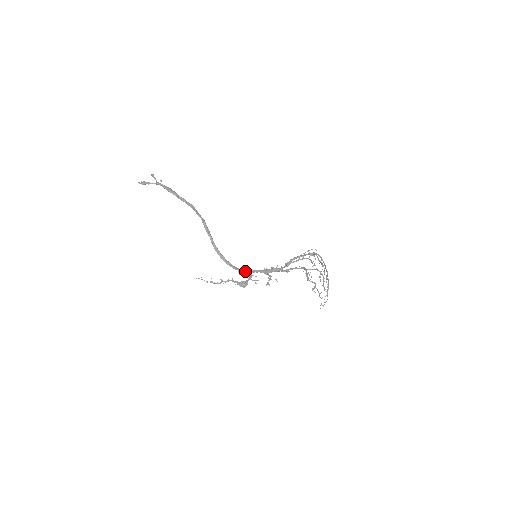
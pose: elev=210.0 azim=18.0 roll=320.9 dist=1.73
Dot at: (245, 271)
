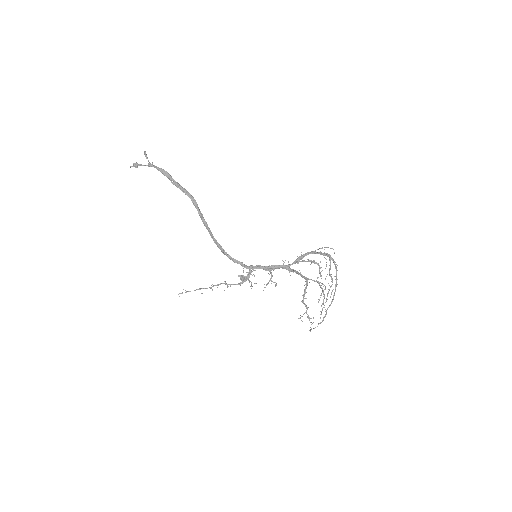
Dot at: (245, 267)
